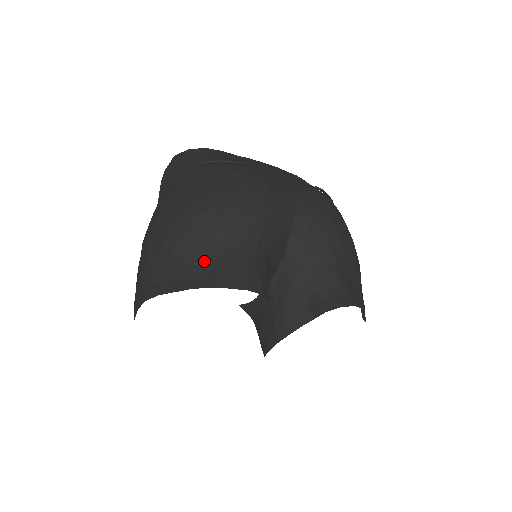
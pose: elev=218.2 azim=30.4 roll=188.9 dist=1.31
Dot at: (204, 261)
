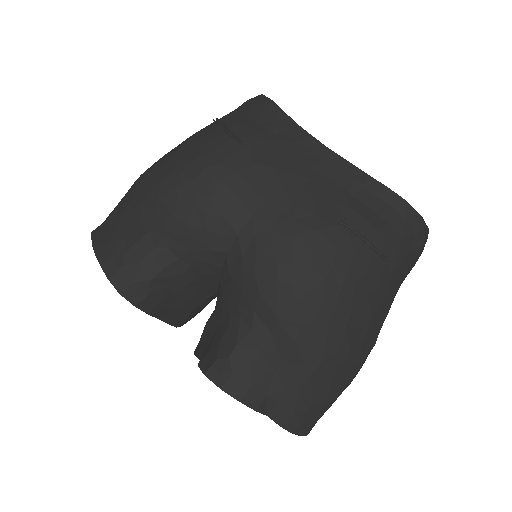
Dot at: (119, 227)
